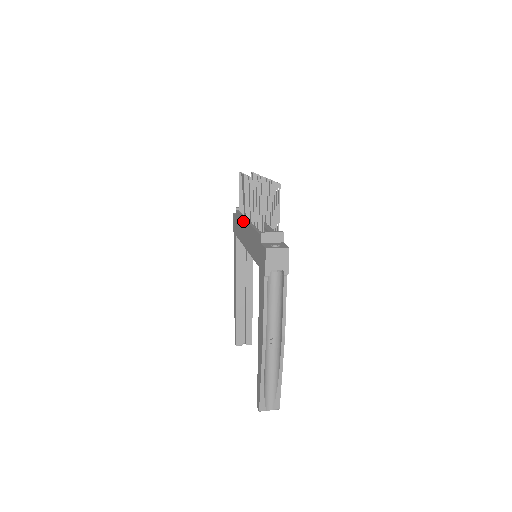
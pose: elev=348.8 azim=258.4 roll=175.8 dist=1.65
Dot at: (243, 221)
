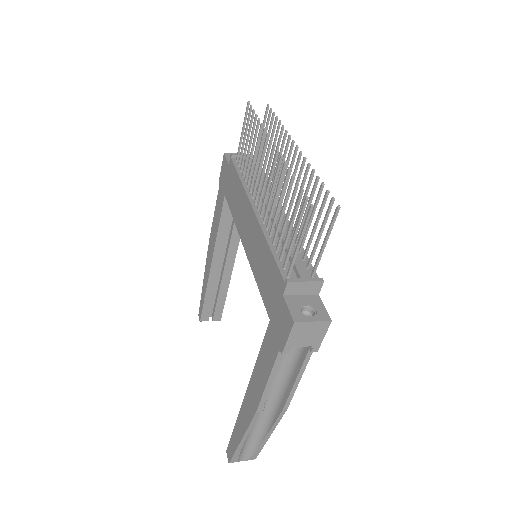
Dot at: (244, 198)
